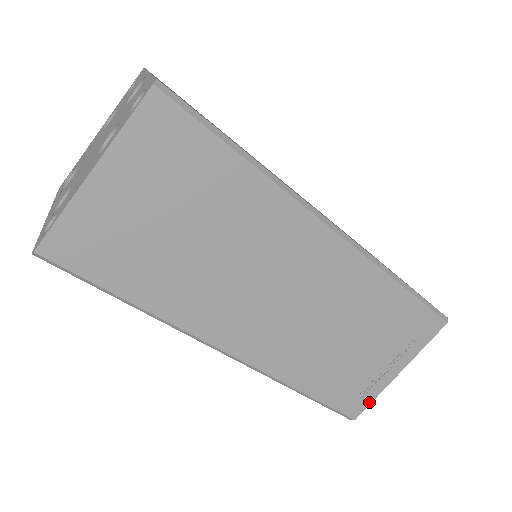
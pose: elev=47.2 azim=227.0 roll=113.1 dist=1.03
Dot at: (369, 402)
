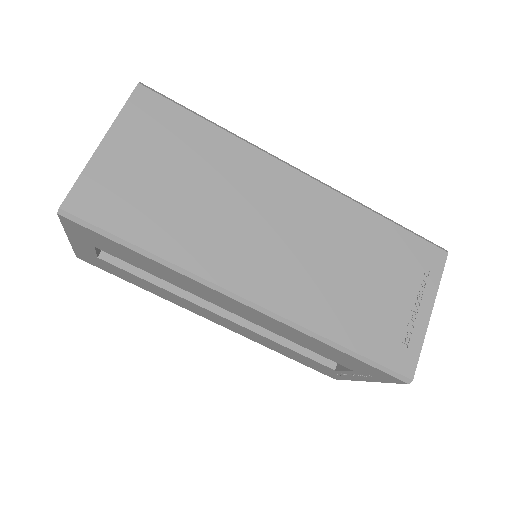
Dot at: (417, 354)
